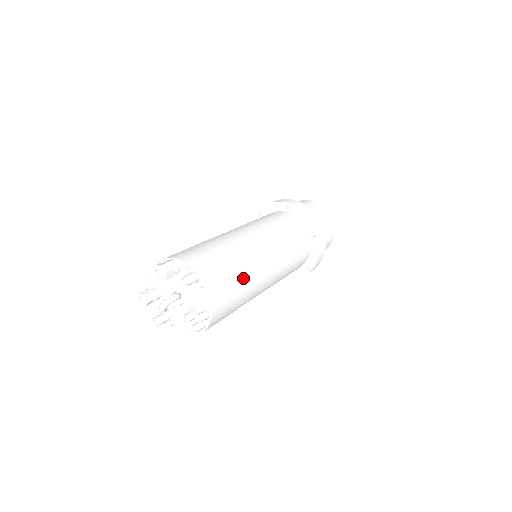
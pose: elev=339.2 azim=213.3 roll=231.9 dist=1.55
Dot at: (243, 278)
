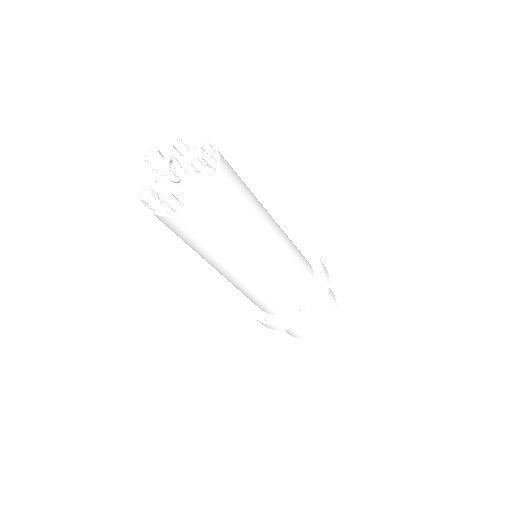
Dot at: occluded
